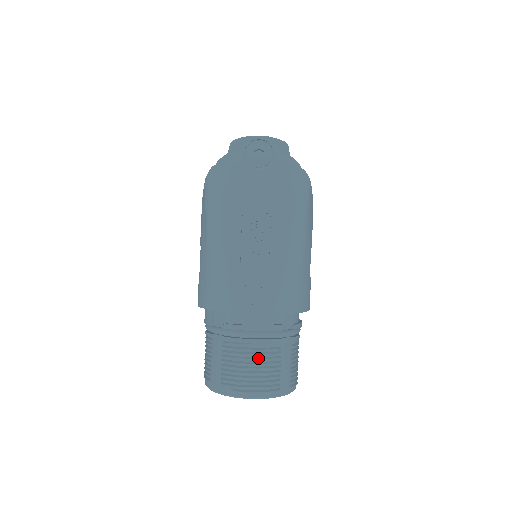
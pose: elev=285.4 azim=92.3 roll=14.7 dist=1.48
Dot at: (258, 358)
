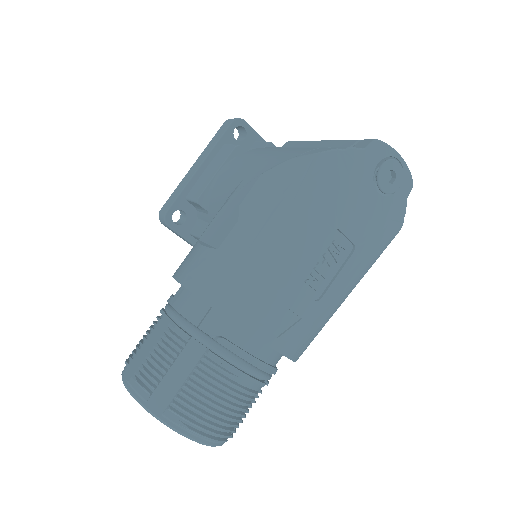
Dot at: (236, 398)
